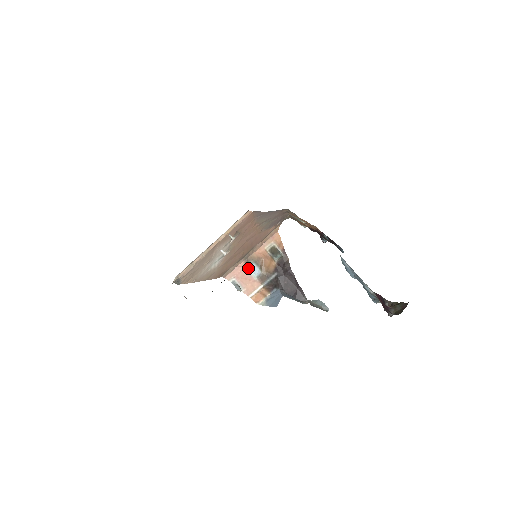
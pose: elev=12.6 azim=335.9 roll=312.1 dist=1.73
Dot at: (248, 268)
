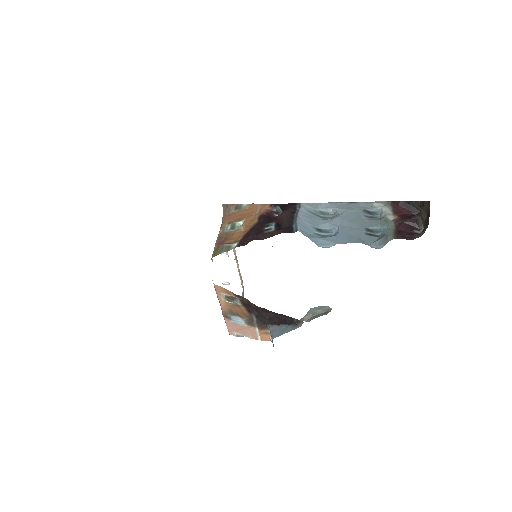
Dot at: (232, 321)
